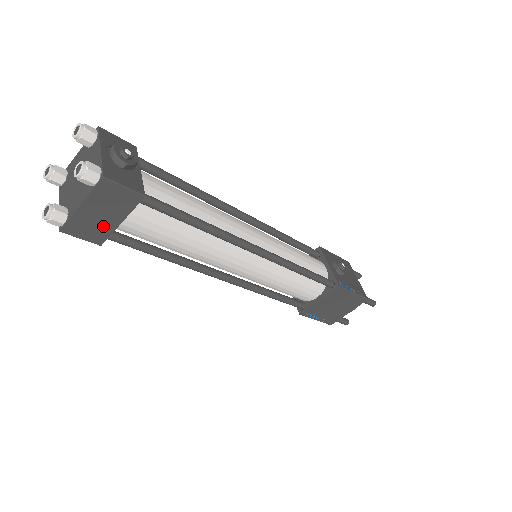
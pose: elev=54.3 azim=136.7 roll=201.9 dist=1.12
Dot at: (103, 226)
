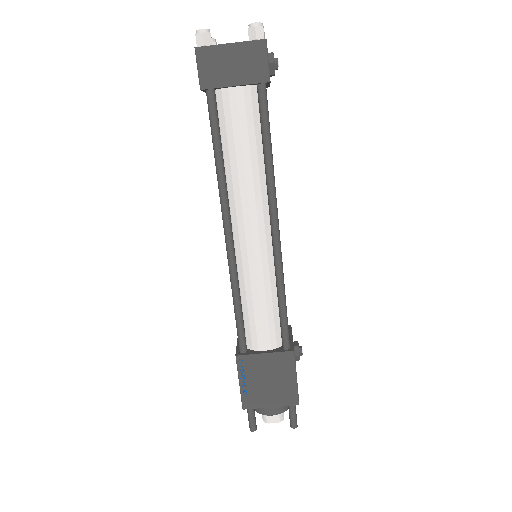
Dot at: (222, 75)
